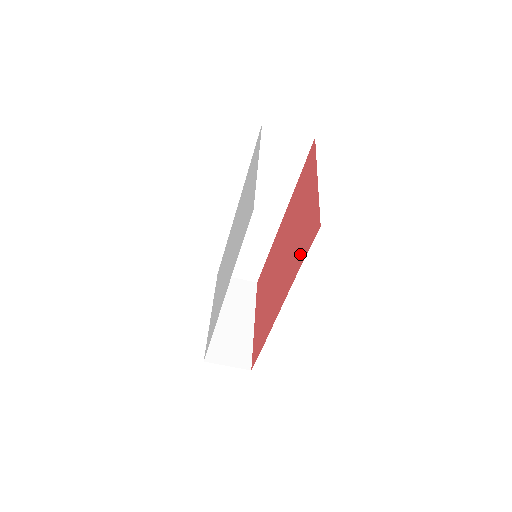
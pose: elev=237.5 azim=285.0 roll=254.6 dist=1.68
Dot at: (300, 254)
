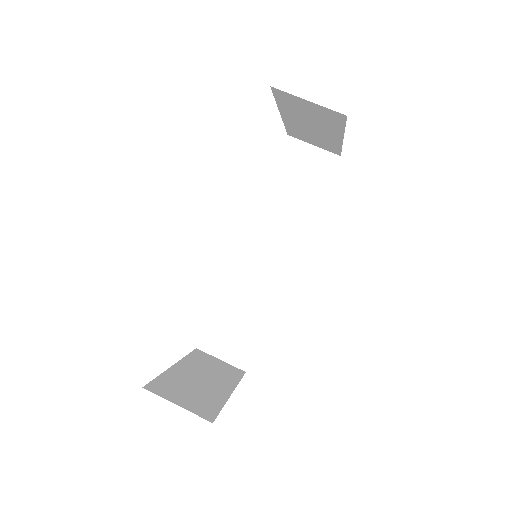
Dot at: occluded
